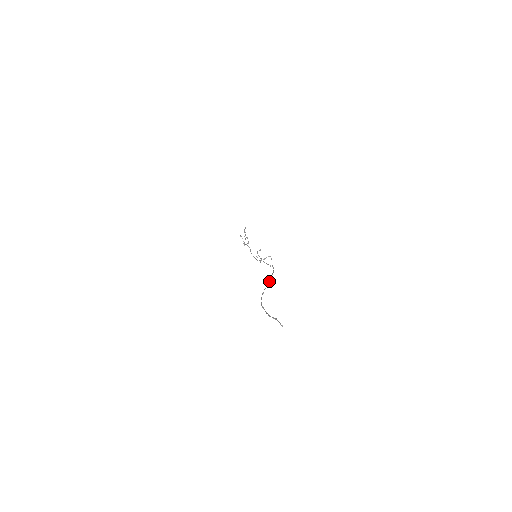
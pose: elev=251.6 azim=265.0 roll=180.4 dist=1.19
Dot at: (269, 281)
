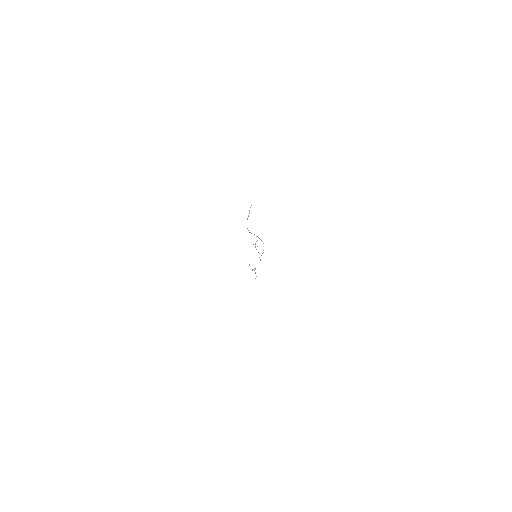
Dot at: (257, 236)
